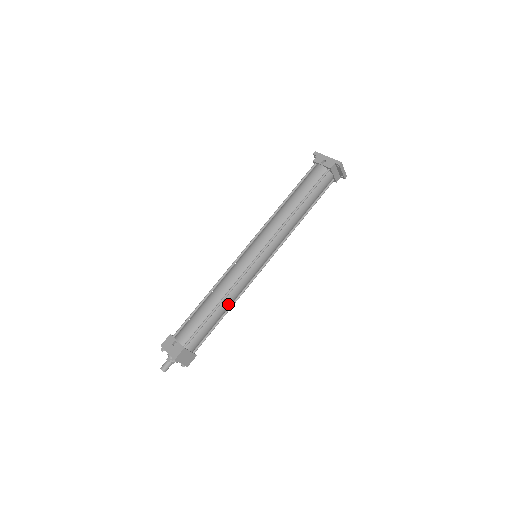
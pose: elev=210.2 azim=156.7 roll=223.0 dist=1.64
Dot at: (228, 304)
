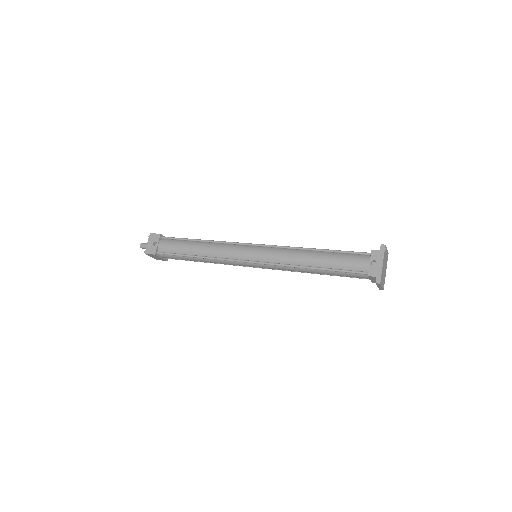
Dot at: (206, 261)
